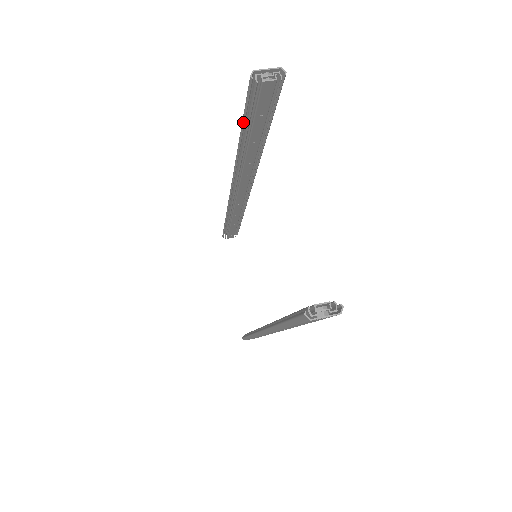
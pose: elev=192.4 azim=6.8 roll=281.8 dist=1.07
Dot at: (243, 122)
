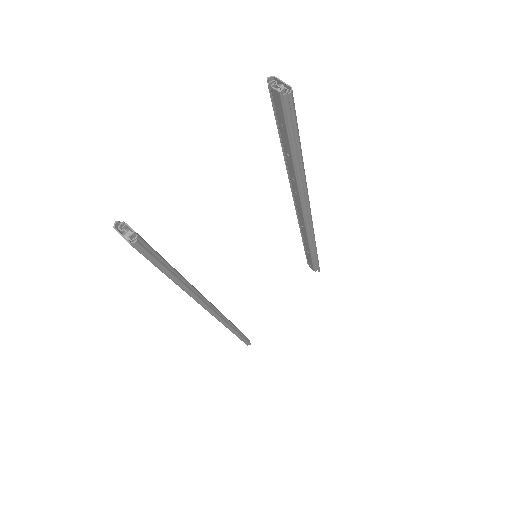
Dot at: (277, 125)
